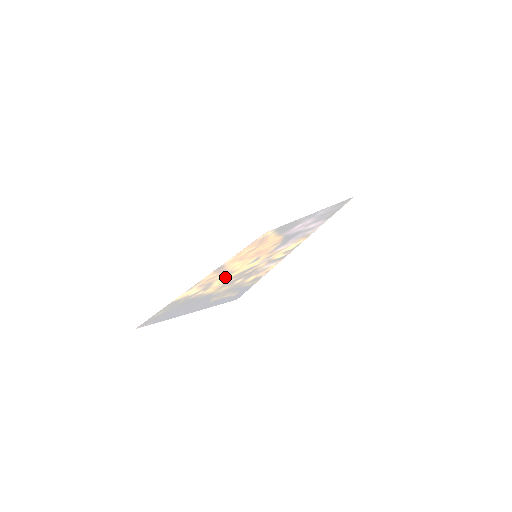
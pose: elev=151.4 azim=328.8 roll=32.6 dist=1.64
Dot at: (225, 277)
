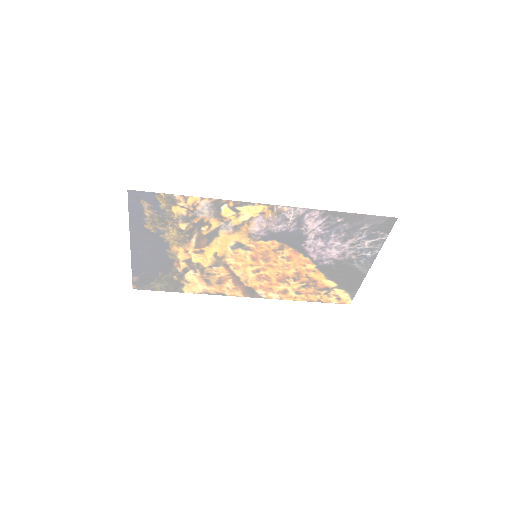
Dot at: (209, 257)
